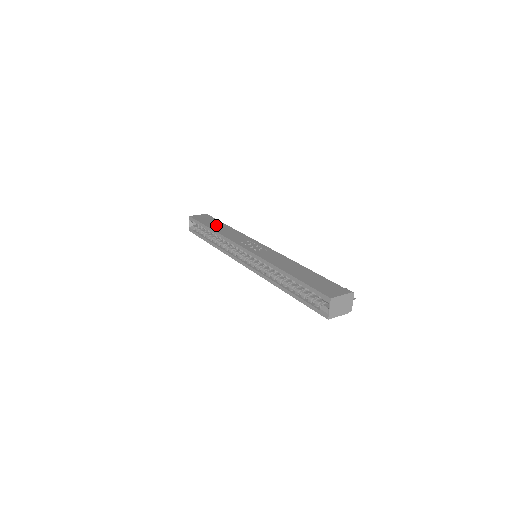
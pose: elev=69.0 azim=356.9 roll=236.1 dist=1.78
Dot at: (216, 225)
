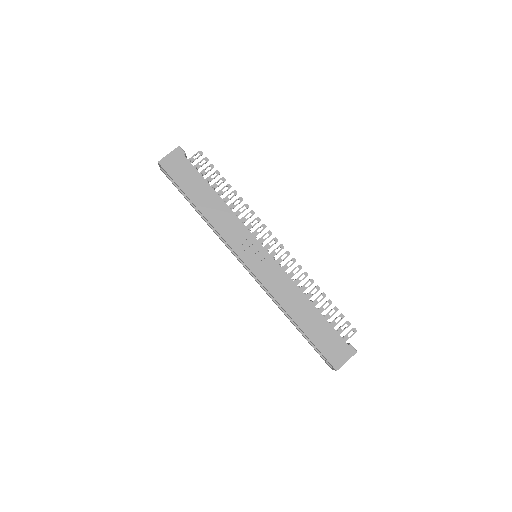
Dot at: (199, 192)
